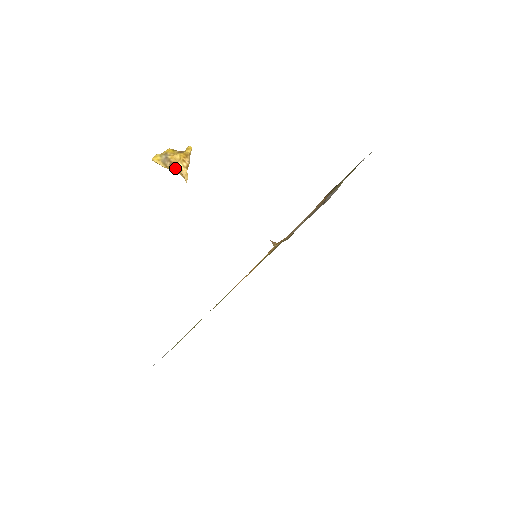
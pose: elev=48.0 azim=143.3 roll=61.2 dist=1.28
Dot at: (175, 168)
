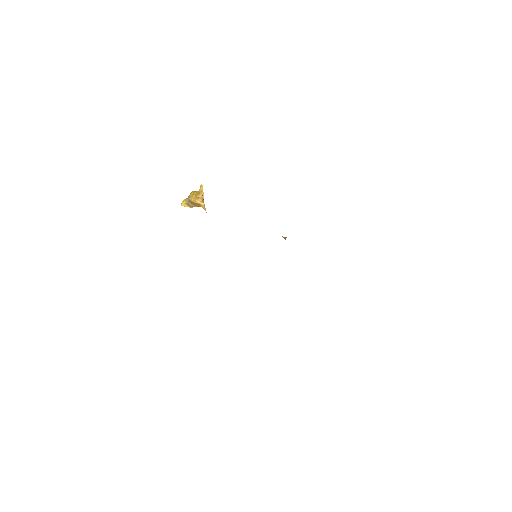
Dot at: (196, 205)
